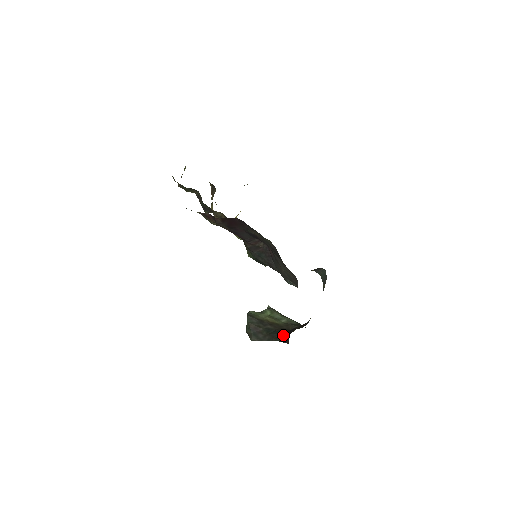
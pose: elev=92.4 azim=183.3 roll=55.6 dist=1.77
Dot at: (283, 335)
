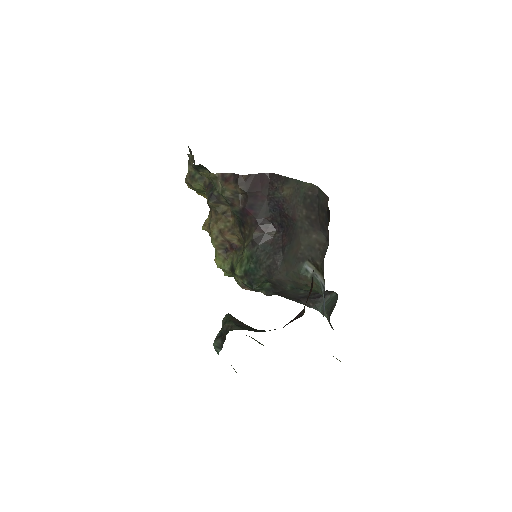
Dot at: occluded
